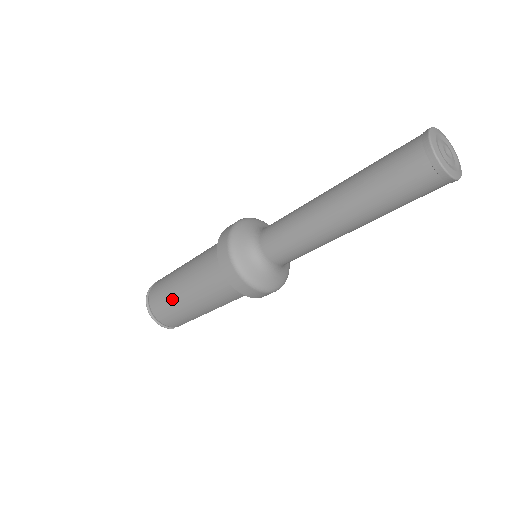
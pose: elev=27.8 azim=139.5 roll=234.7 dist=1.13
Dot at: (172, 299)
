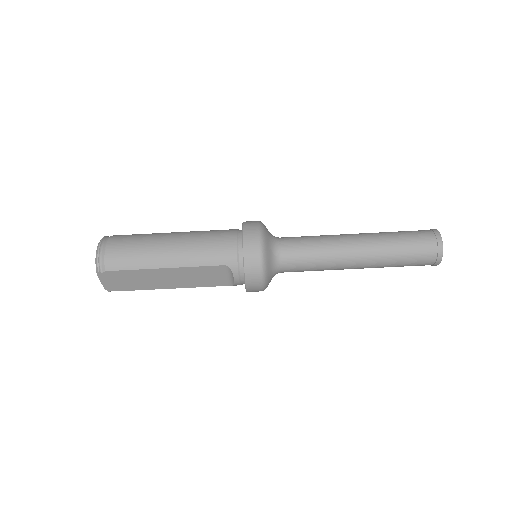
Dot at: (151, 236)
